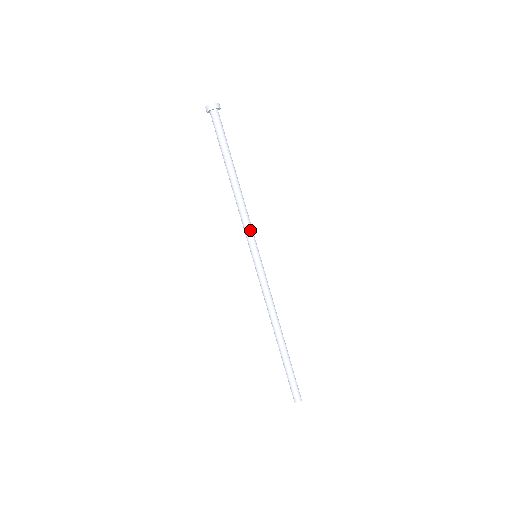
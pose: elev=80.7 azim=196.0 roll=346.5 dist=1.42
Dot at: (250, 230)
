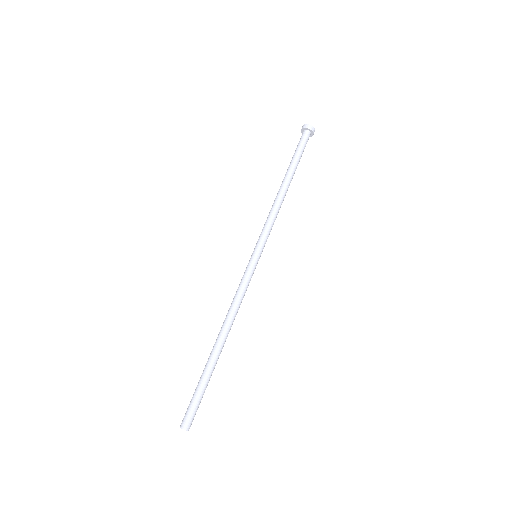
Dot at: (266, 229)
